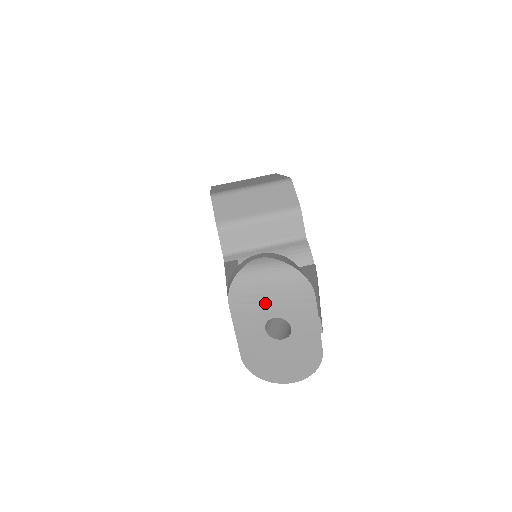
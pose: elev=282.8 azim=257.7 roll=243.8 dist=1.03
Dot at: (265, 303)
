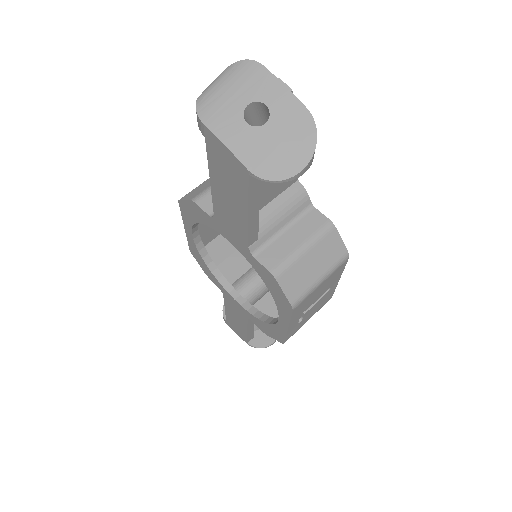
Dot at: (231, 100)
